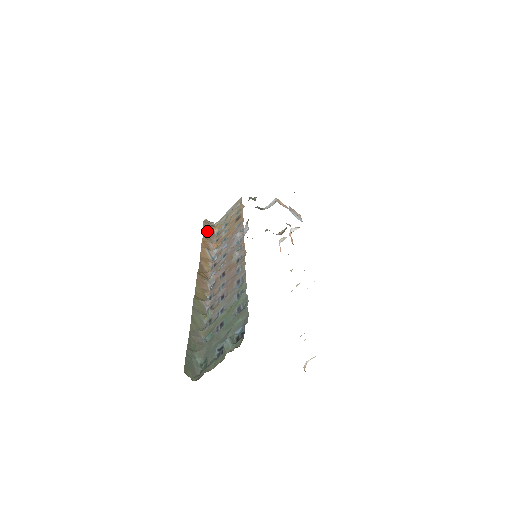
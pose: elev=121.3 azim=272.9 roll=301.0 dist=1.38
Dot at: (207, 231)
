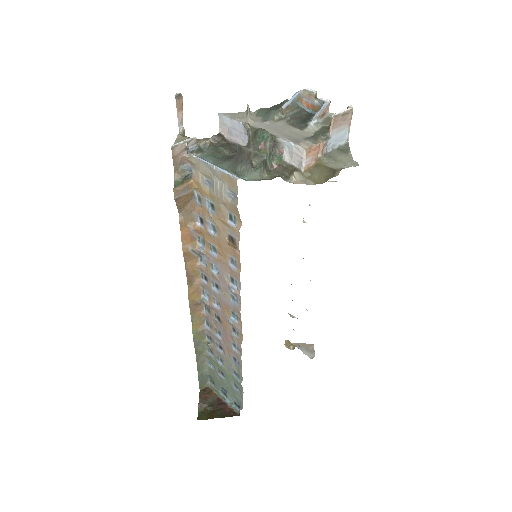
Dot at: (183, 205)
